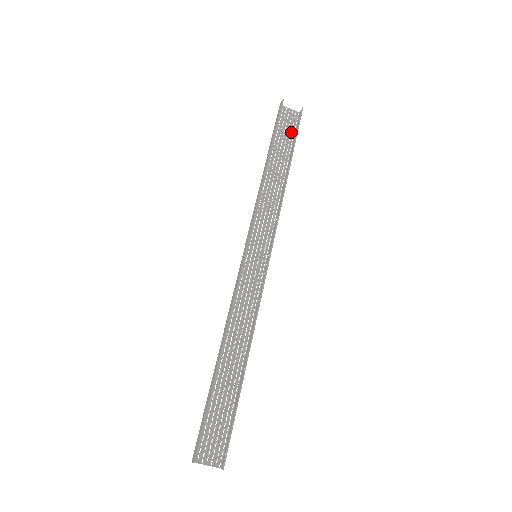
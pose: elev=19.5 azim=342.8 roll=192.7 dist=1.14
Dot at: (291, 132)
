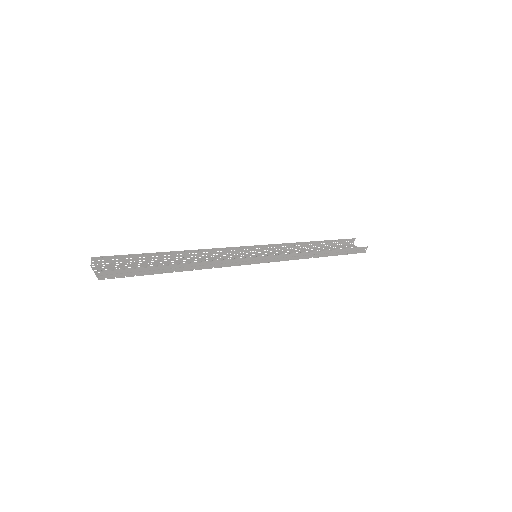
Dot at: occluded
